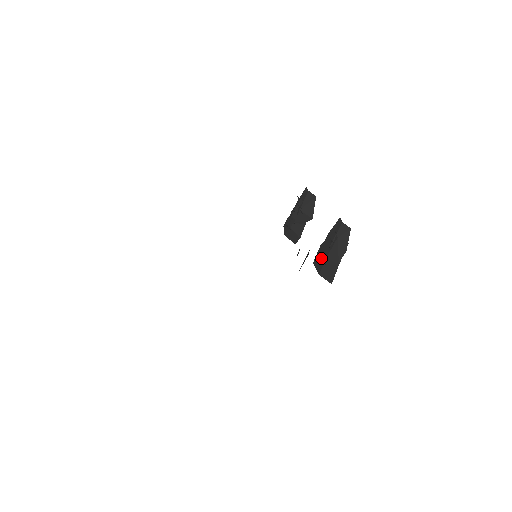
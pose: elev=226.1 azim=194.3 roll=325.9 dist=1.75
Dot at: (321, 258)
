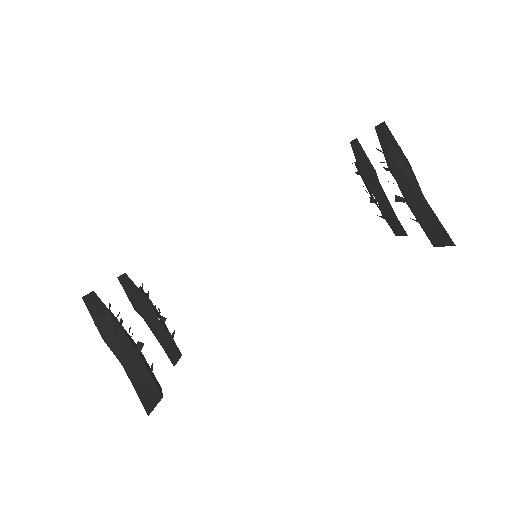
Dot at: occluded
